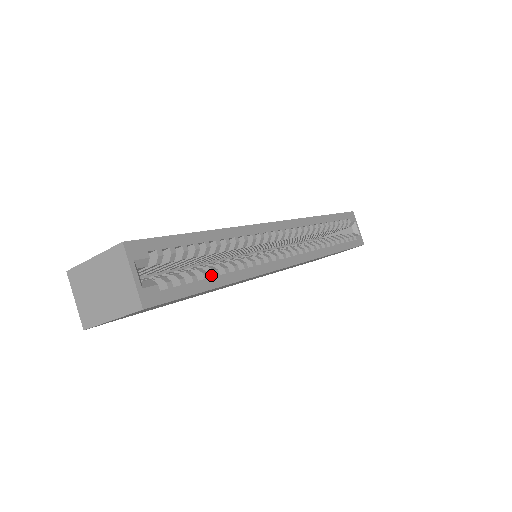
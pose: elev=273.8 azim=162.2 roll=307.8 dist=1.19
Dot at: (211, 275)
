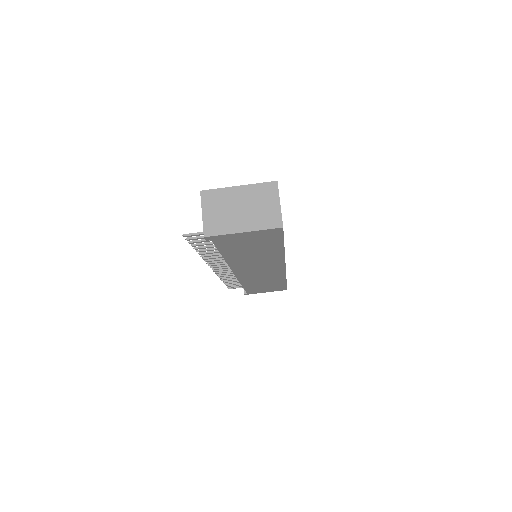
Dot at: occluded
